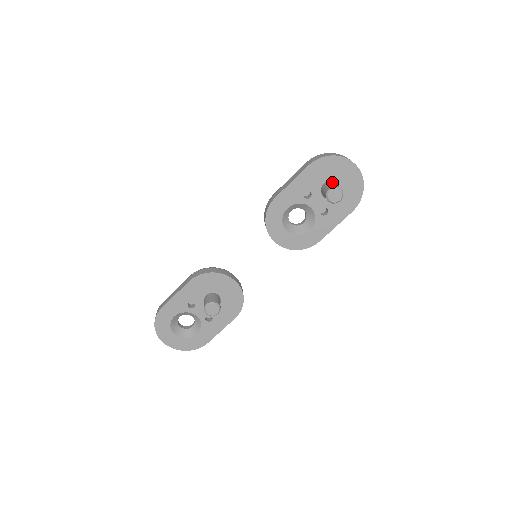
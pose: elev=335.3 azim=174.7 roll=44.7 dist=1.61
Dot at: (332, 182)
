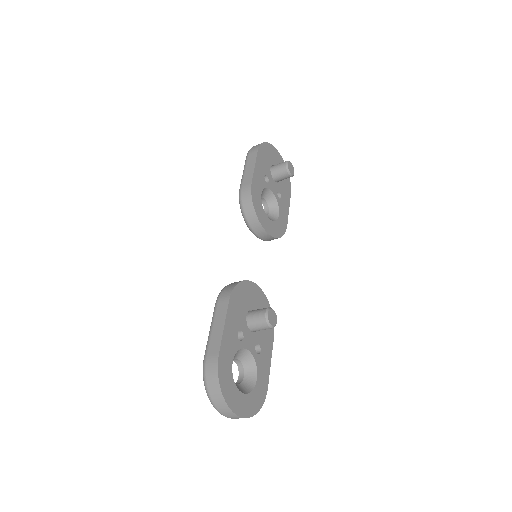
Dot at: (276, 165)
